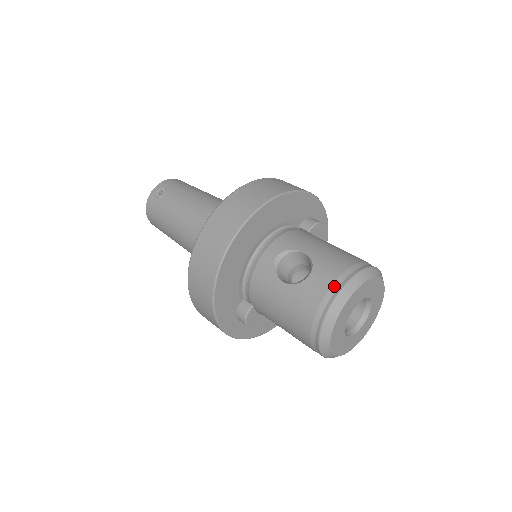
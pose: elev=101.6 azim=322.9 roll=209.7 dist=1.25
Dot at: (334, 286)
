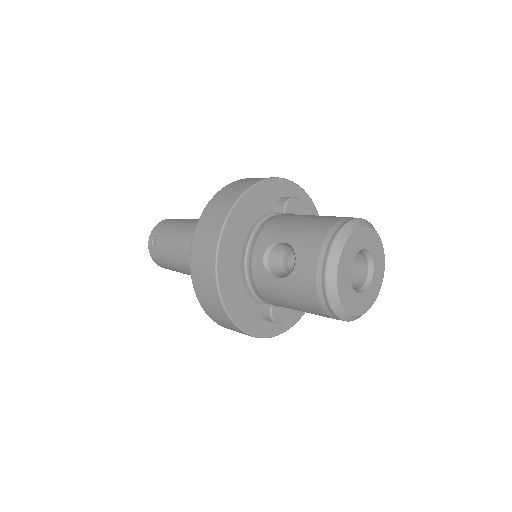
Dot at: (319, 262)
